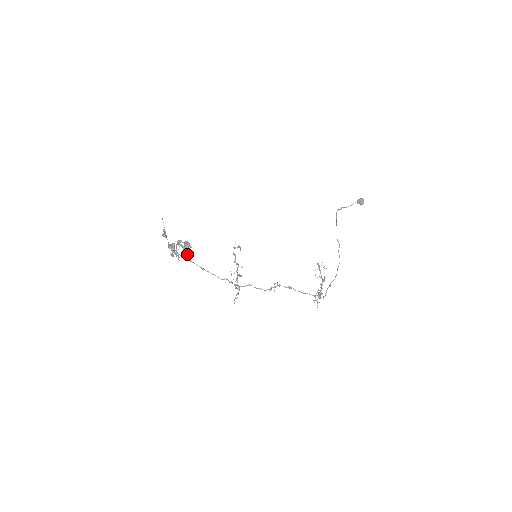
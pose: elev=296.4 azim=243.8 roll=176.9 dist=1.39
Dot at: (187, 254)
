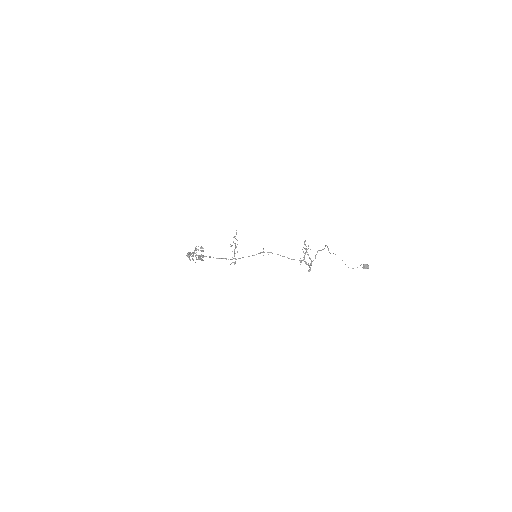
Dot at: (201, 258)
